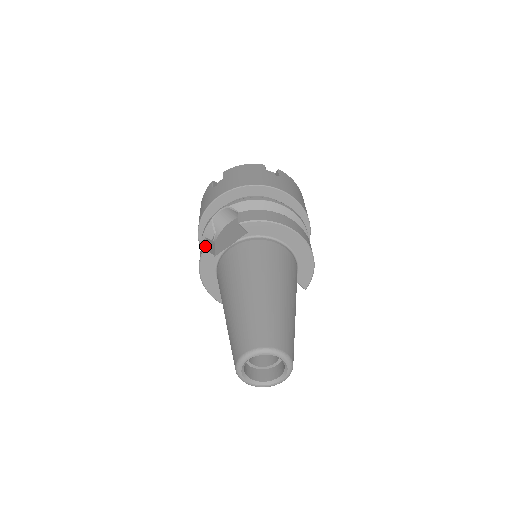
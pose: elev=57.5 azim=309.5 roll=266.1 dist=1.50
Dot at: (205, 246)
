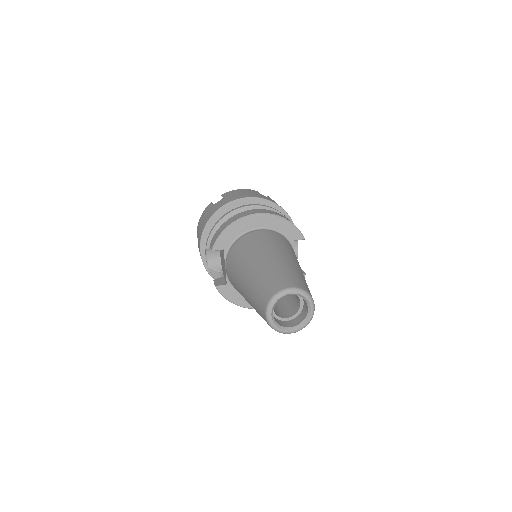
Dot at: (215, 285)
